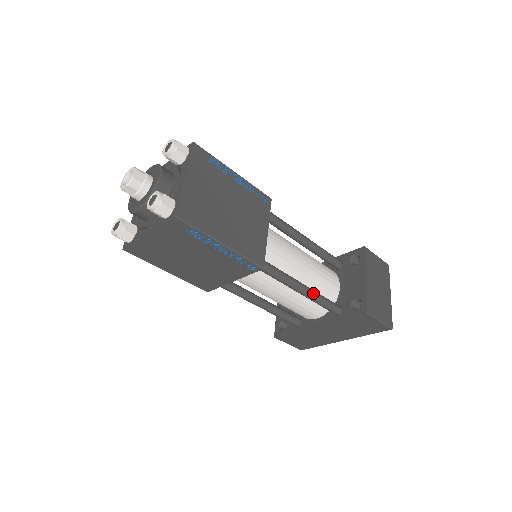
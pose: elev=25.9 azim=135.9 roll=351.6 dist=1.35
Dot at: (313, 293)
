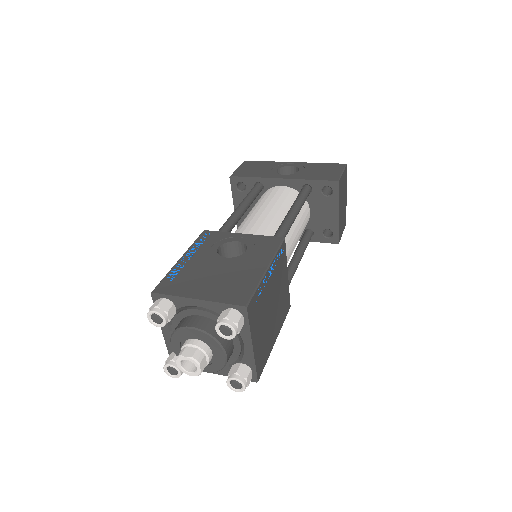
Dot at: occluded
